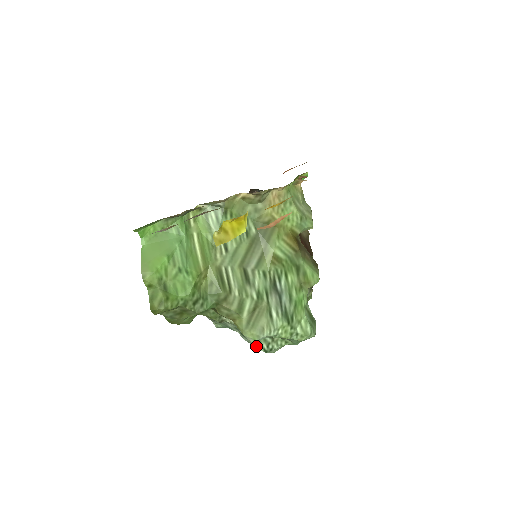
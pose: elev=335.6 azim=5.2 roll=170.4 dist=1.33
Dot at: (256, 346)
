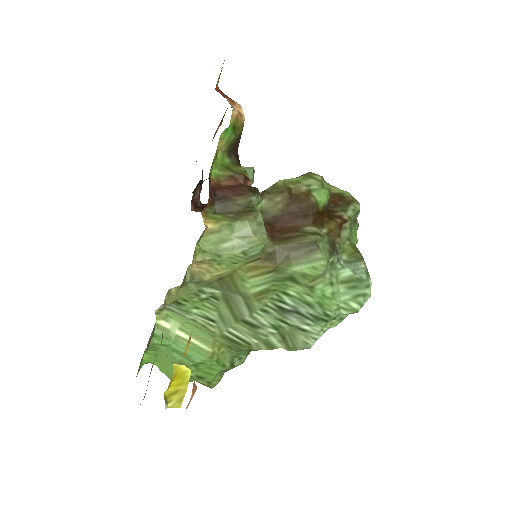
Dot at: occluded
